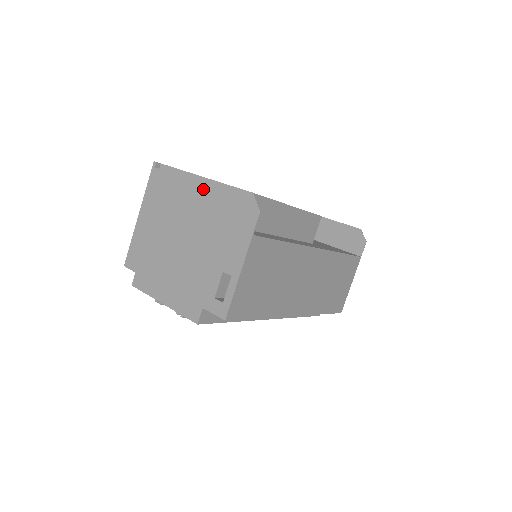
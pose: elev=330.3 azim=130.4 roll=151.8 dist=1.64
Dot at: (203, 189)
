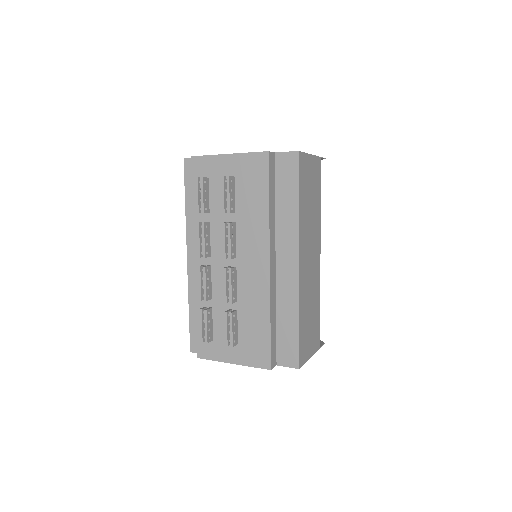
Dot at: occluded
